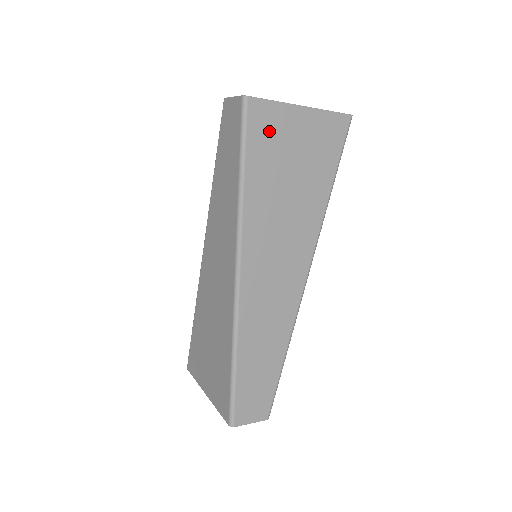
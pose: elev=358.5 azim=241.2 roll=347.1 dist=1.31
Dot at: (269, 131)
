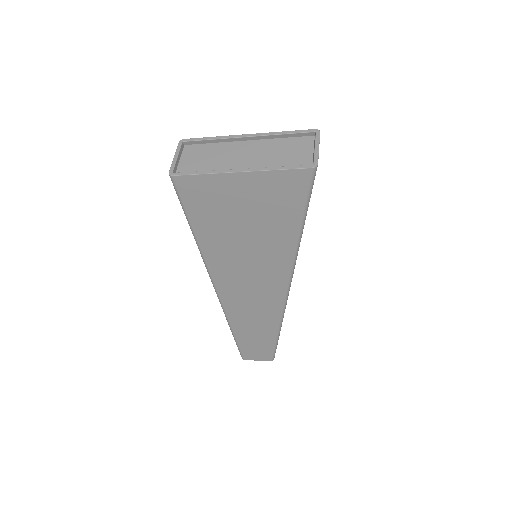
Dot at: (206, 199)
